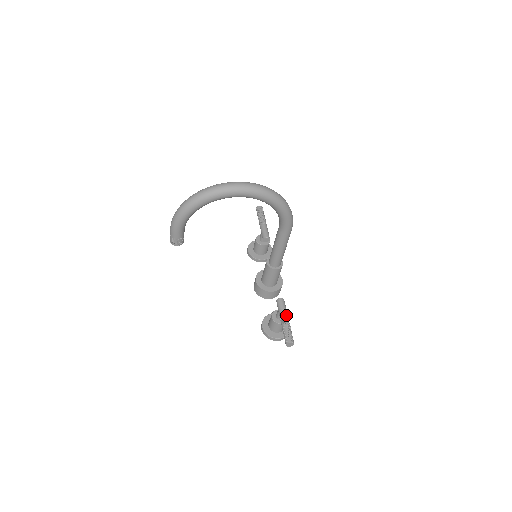
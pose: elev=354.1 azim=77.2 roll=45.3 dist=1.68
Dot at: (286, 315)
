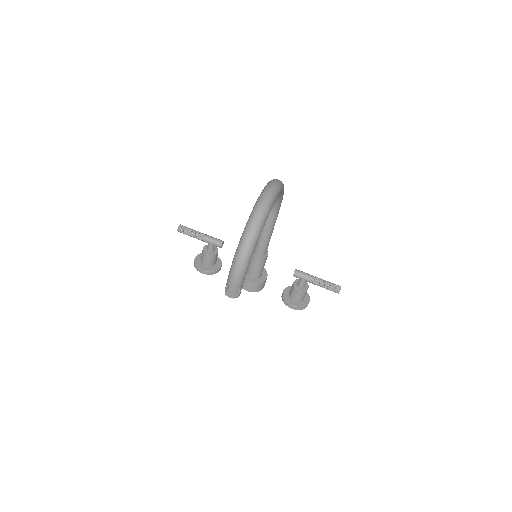
Dot at: occluded
